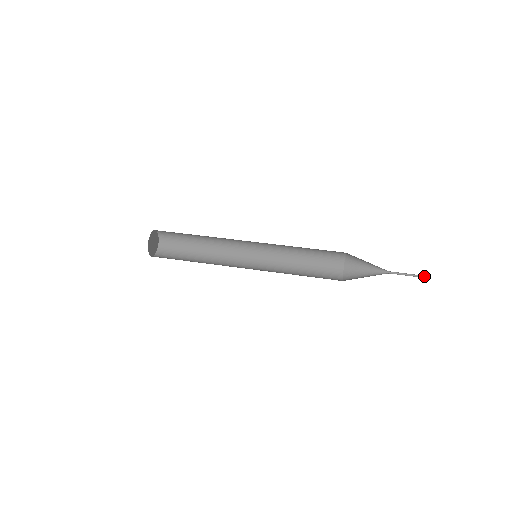
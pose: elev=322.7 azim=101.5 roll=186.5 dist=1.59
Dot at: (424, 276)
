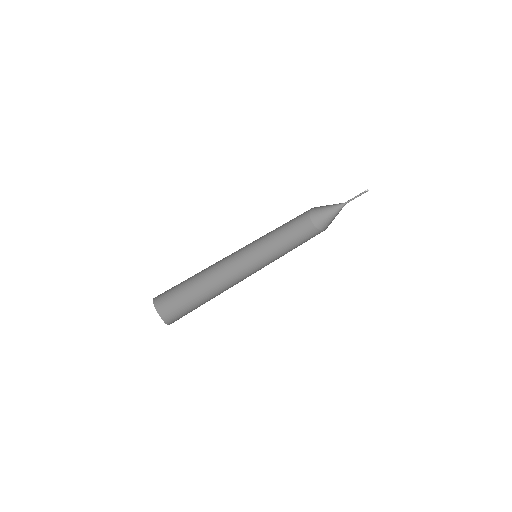
Dot at: (364, 192)
